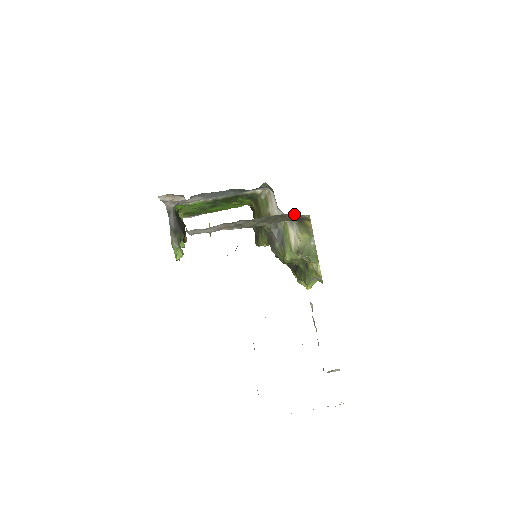
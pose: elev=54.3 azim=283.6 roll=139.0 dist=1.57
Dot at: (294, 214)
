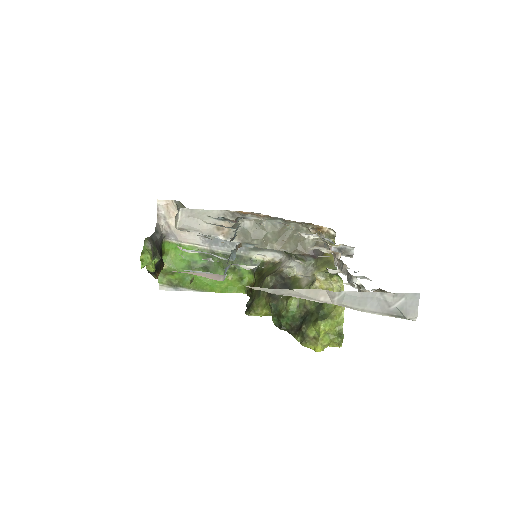
Dot at: (317, 227)
